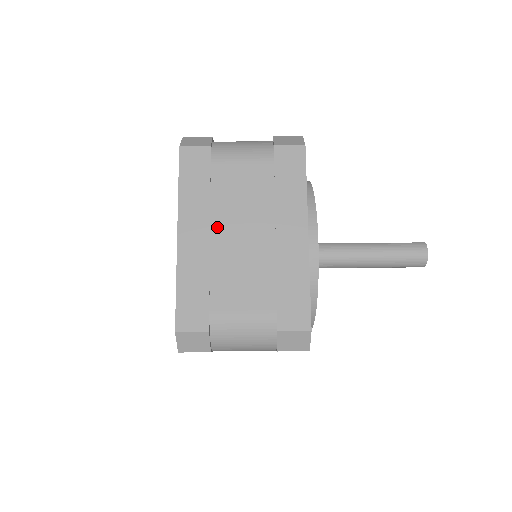
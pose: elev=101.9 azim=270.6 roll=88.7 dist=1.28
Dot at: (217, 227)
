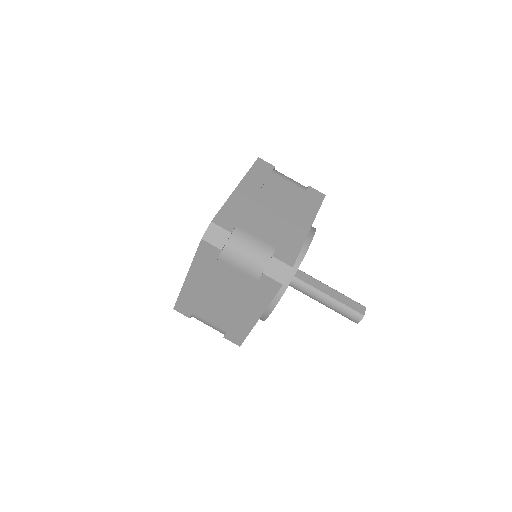
Dot at: (210, 287)
